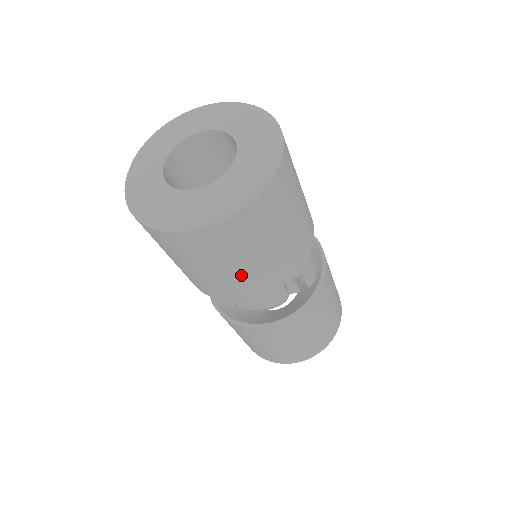
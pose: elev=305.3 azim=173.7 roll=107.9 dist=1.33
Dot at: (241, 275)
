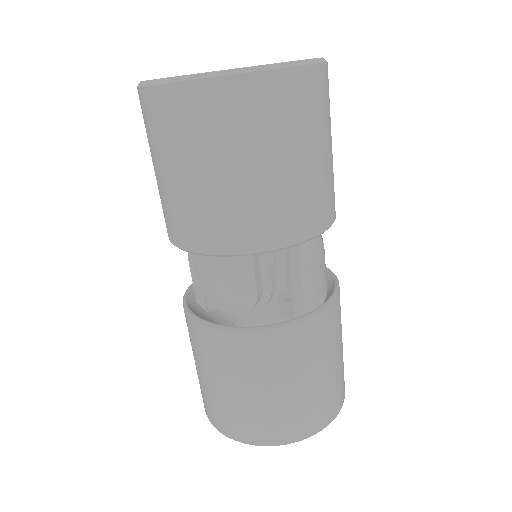
Dot at: (200, 195)
